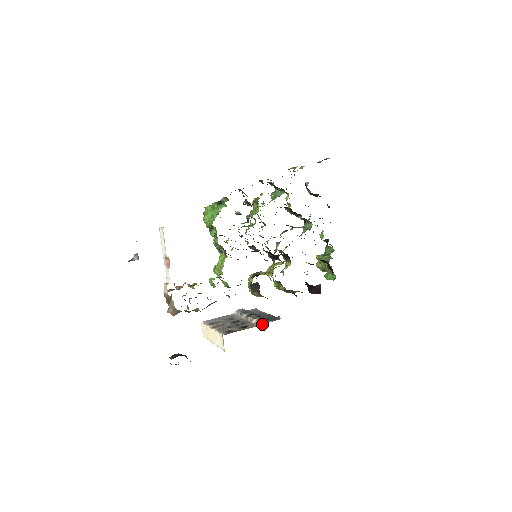
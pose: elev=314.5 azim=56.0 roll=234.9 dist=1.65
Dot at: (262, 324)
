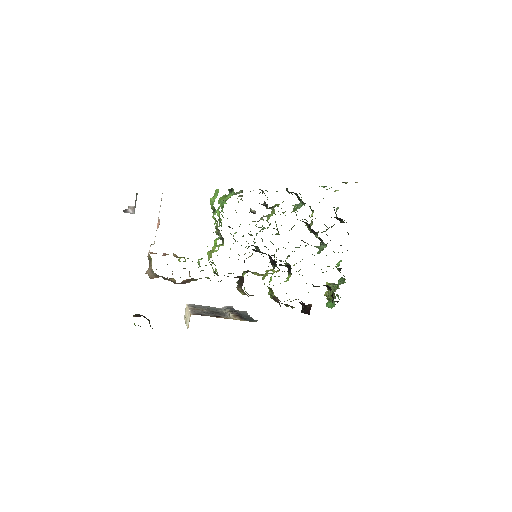
Dot at: (235, 319)
